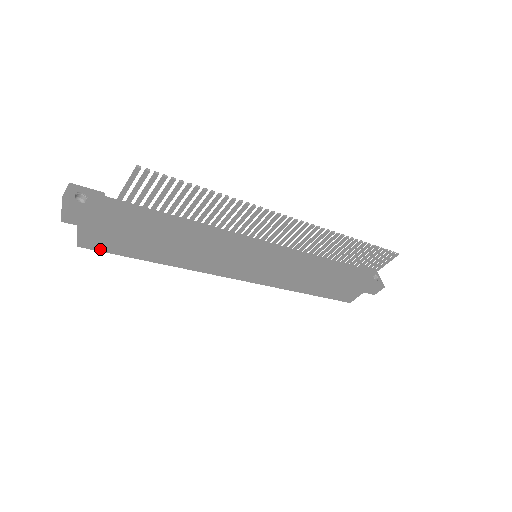
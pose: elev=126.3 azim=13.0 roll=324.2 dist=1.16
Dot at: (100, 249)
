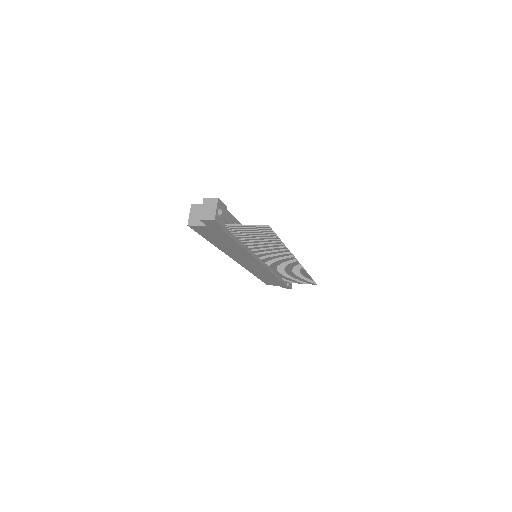
Dot at: (196, 230)
